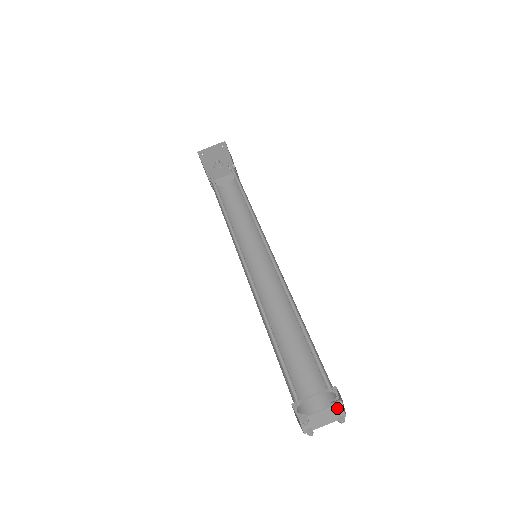
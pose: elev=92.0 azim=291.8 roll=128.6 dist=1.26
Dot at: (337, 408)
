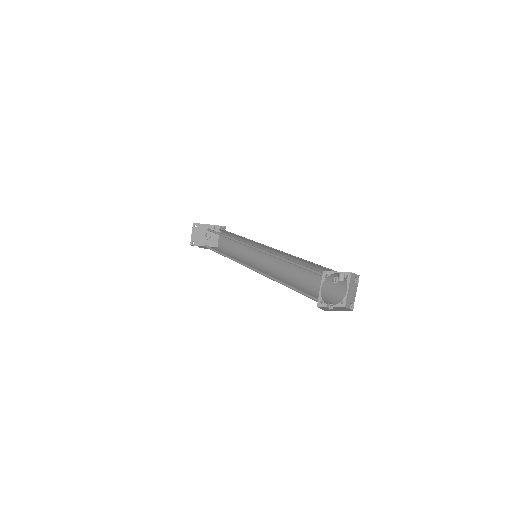
Dot at: (333, 281)
